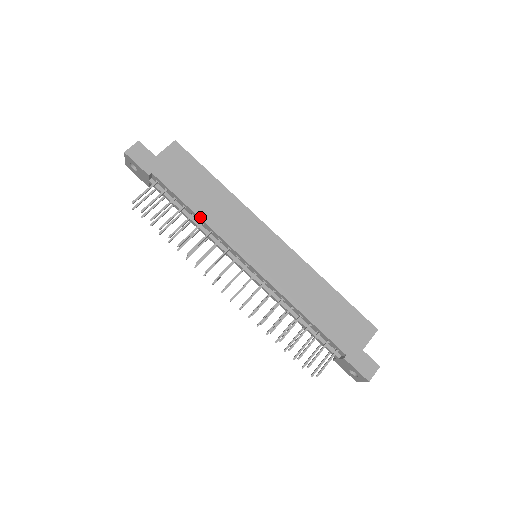
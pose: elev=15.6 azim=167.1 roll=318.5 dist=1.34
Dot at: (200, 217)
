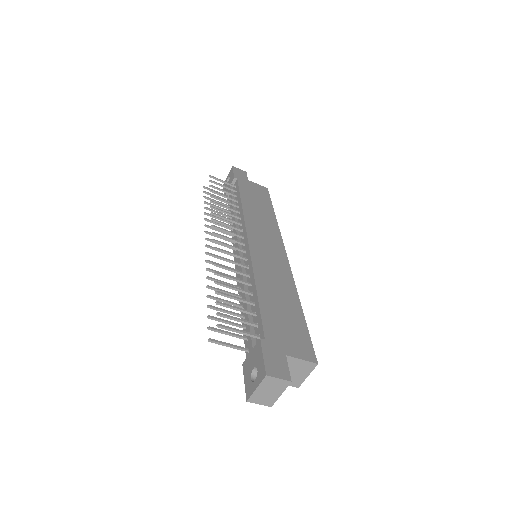
Dot at: (243, 206)
